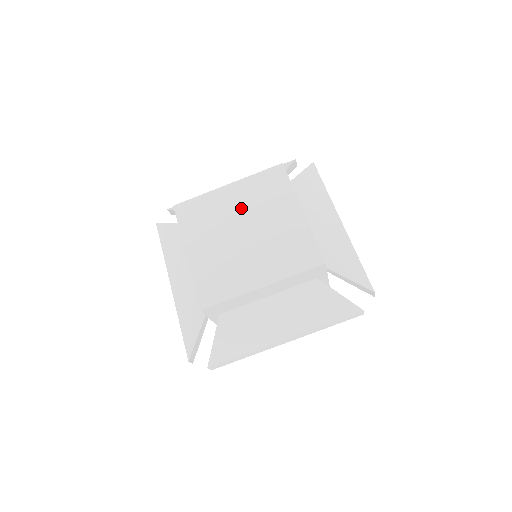
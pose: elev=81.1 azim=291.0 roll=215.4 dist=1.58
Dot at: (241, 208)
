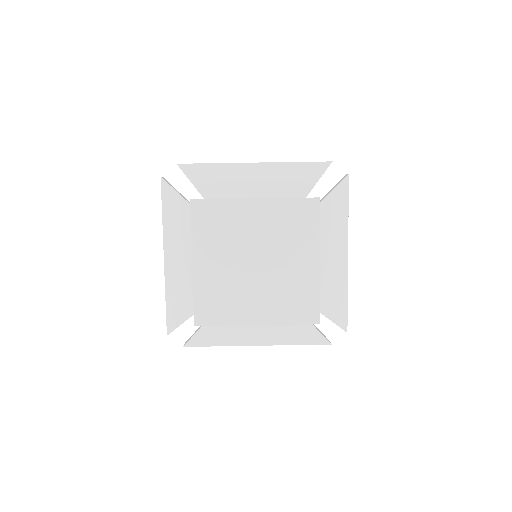
Dot at: (261, 234)
